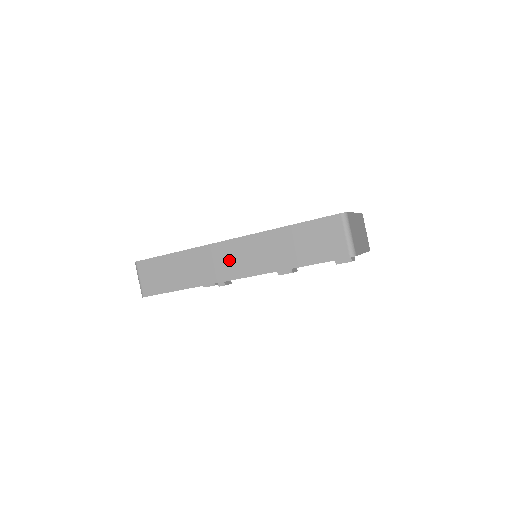
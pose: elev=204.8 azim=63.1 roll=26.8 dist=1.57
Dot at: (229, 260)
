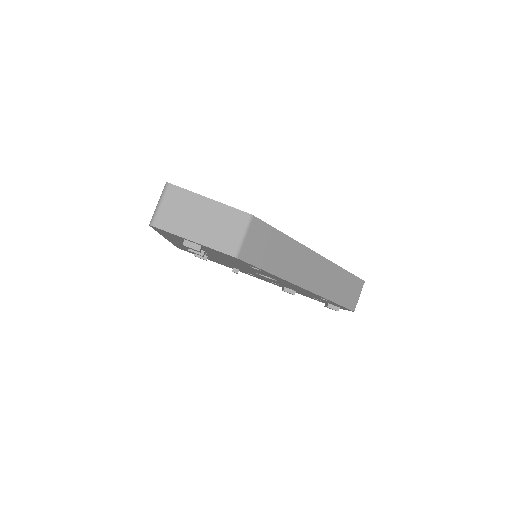
Dot at: occluded
